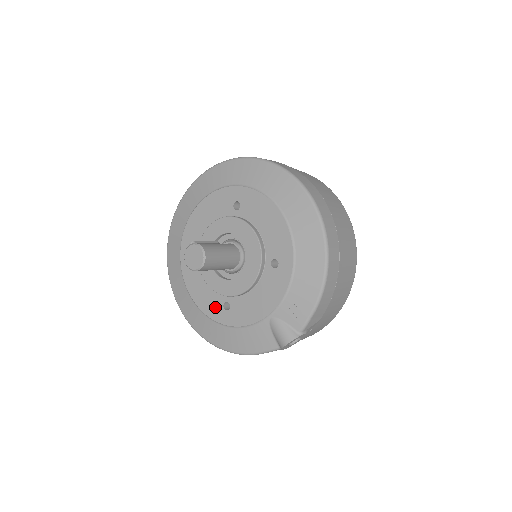
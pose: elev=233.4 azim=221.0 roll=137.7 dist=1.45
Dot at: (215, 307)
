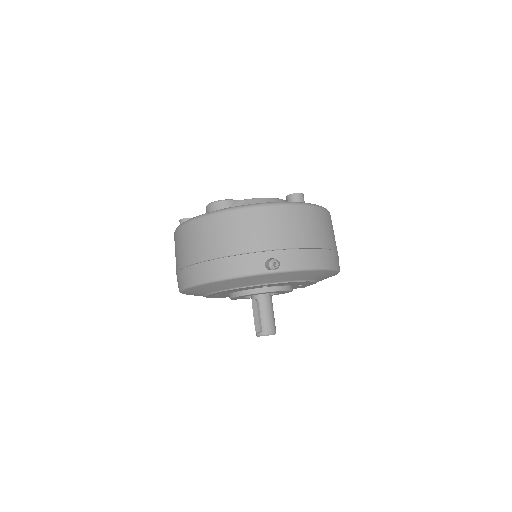
Dot at: occluded
